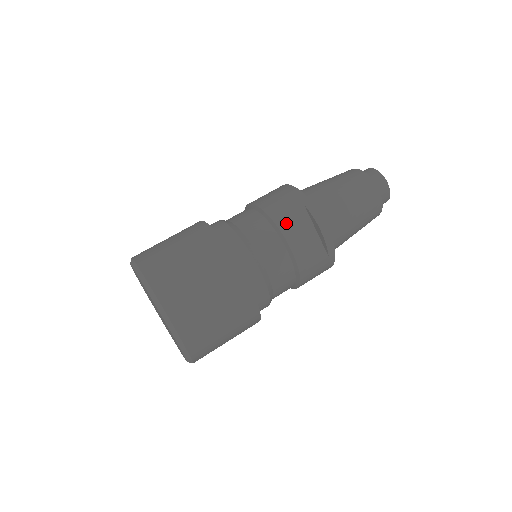
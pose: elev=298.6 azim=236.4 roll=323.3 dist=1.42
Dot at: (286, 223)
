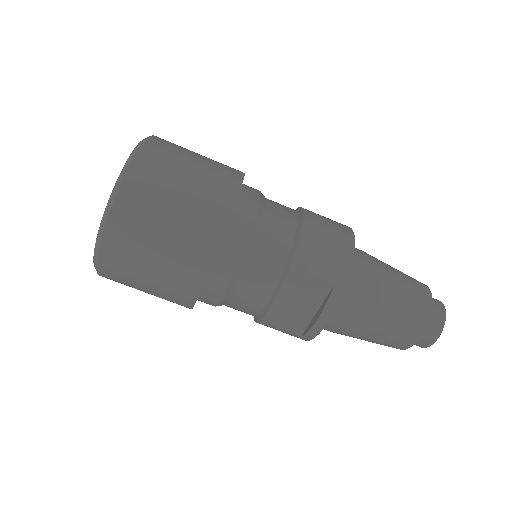
Dot at: (299, 279)
